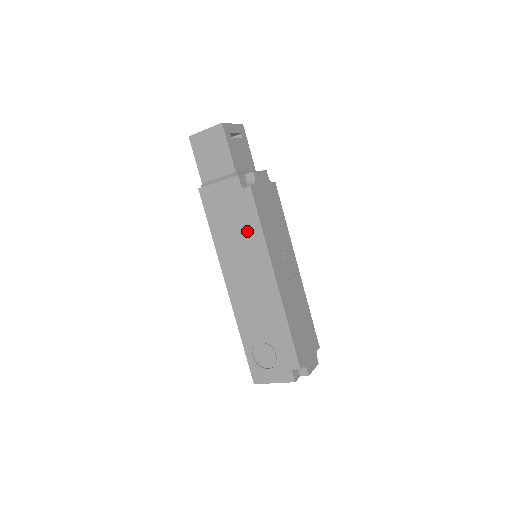
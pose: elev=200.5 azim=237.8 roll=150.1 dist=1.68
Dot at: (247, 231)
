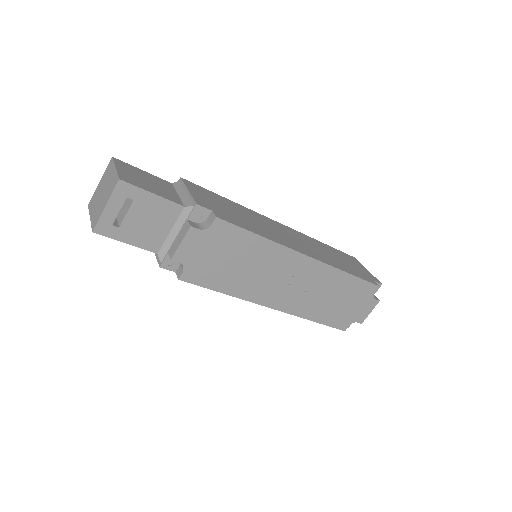
Dot at: occluded
